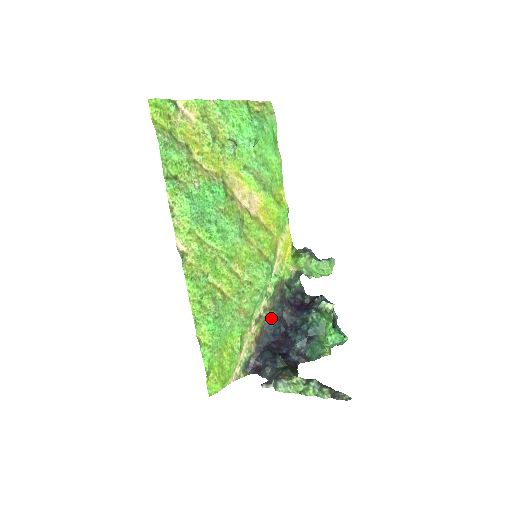
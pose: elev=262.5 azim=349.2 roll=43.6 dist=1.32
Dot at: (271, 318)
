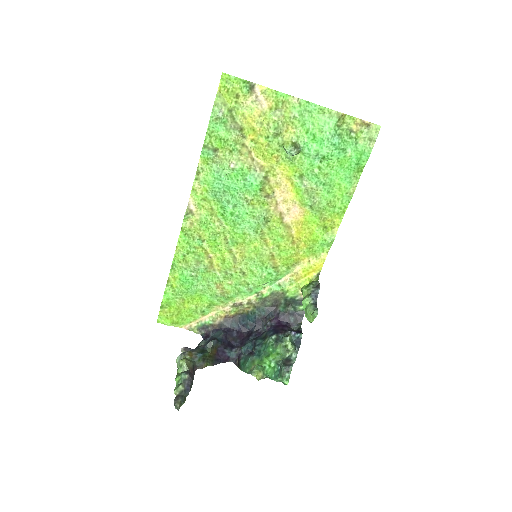
Dot at: (249, 313)
